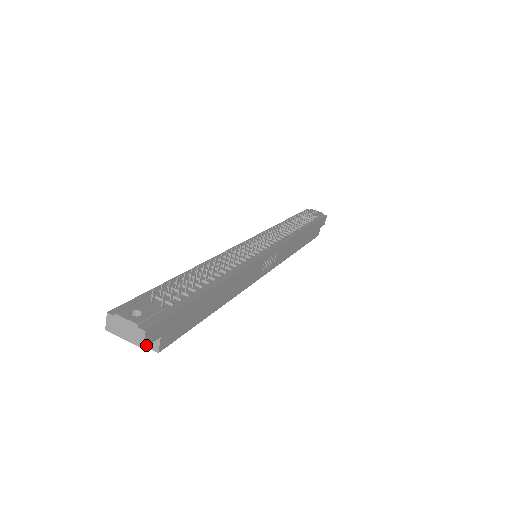
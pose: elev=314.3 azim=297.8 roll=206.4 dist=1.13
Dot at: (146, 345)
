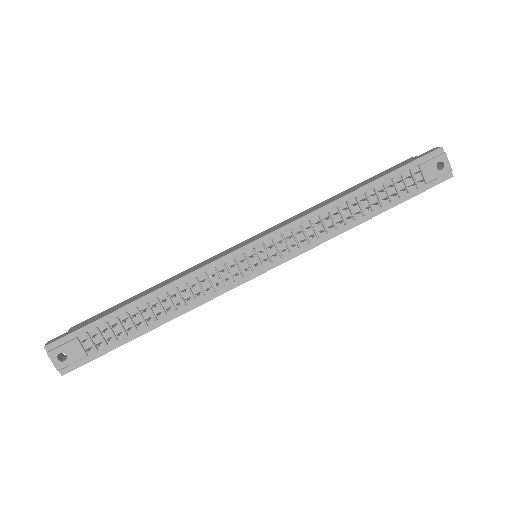
Dot at: occluded
